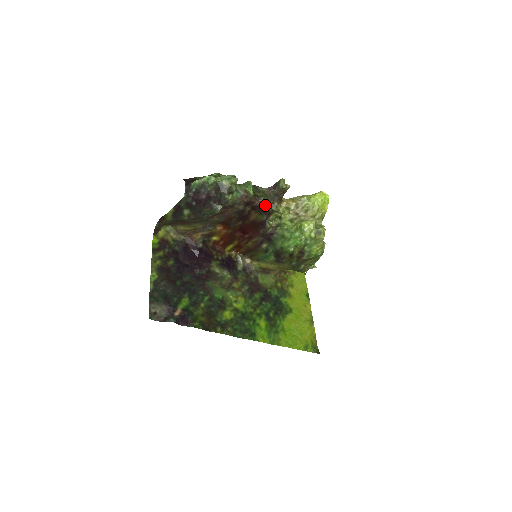
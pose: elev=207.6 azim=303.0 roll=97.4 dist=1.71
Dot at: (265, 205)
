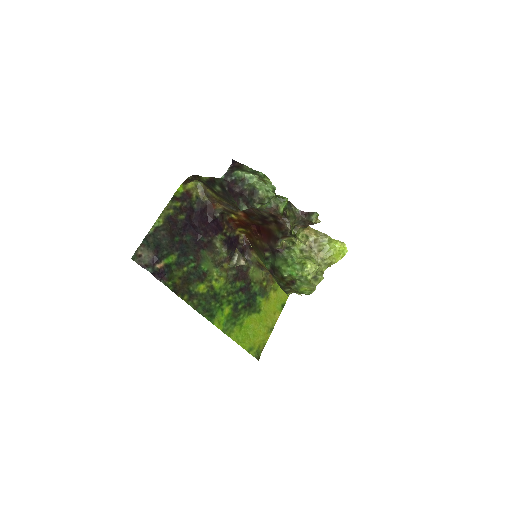
Dot at: (286, 227)
